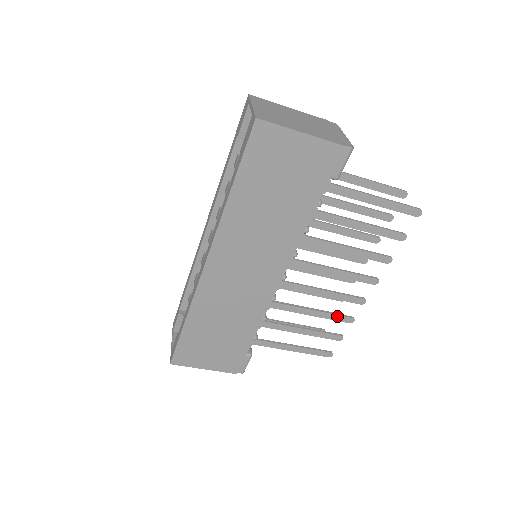
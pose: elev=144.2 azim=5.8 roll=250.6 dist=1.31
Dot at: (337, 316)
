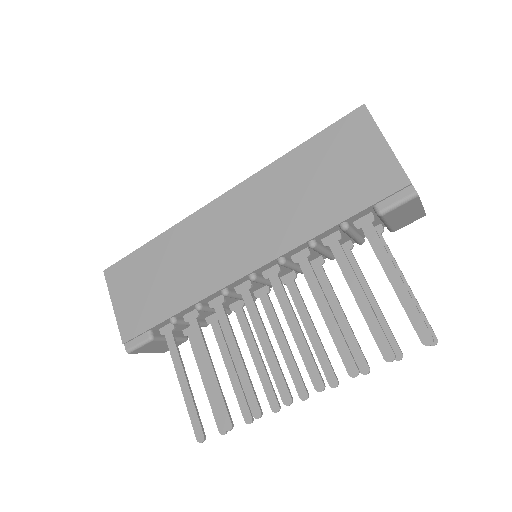
Dot at: (251, 390)
